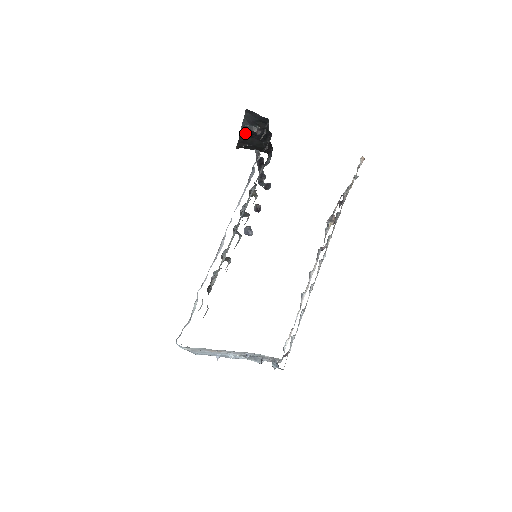
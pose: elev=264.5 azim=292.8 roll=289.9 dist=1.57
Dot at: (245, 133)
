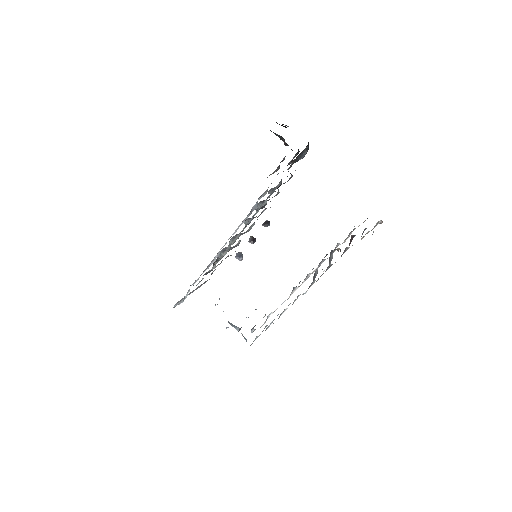
Dot at: occluded
